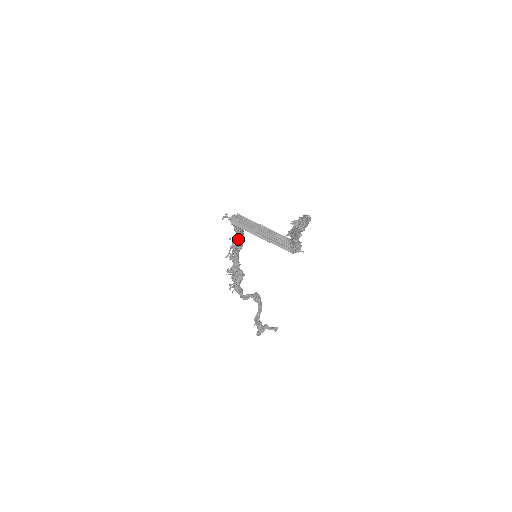
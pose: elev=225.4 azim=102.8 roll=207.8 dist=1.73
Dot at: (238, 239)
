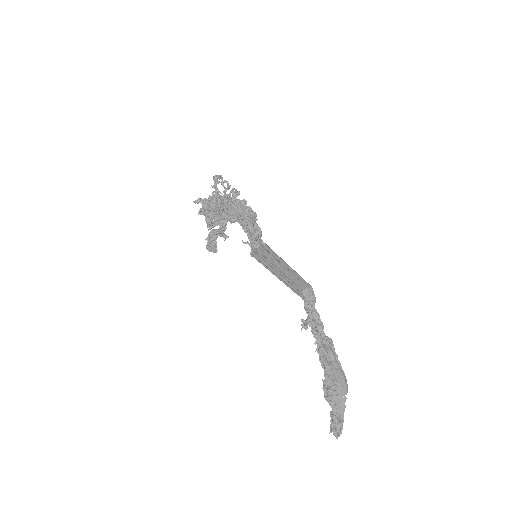
Dot at: (244, 229)
